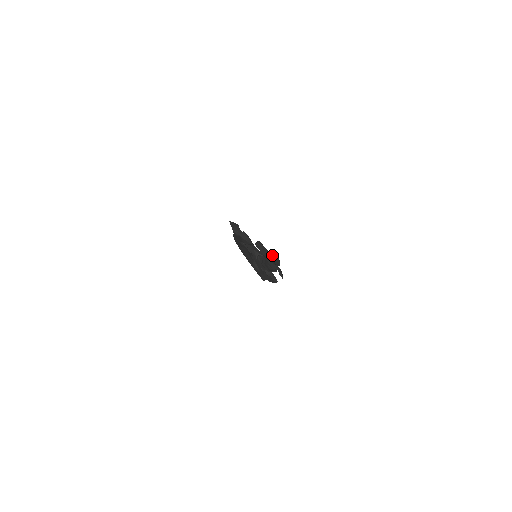
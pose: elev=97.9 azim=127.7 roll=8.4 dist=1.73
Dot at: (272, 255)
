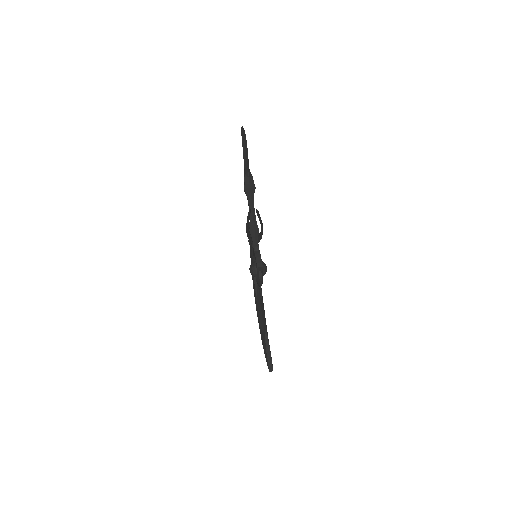
Dot at: occluded
